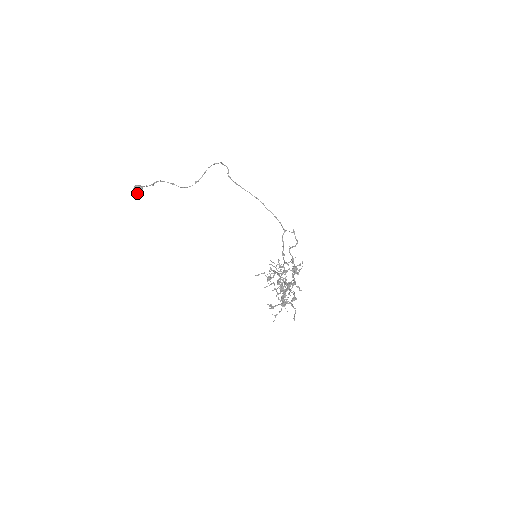
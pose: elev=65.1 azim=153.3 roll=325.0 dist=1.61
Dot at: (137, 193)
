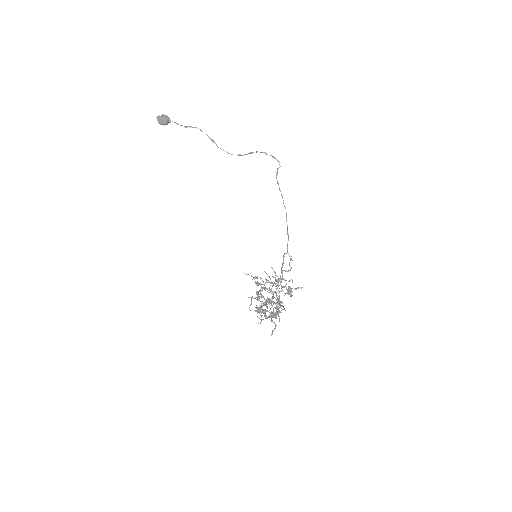
Dot at: (162, 122)
